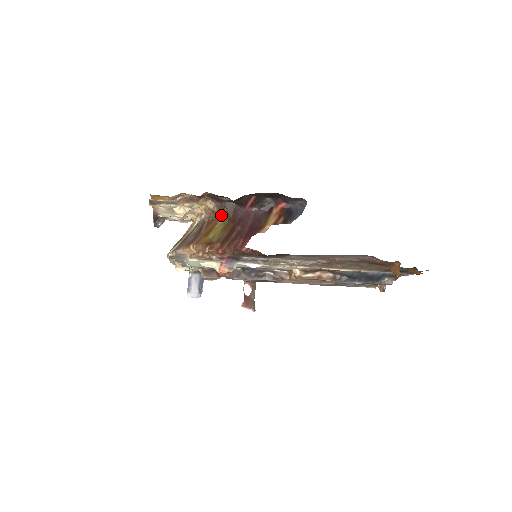
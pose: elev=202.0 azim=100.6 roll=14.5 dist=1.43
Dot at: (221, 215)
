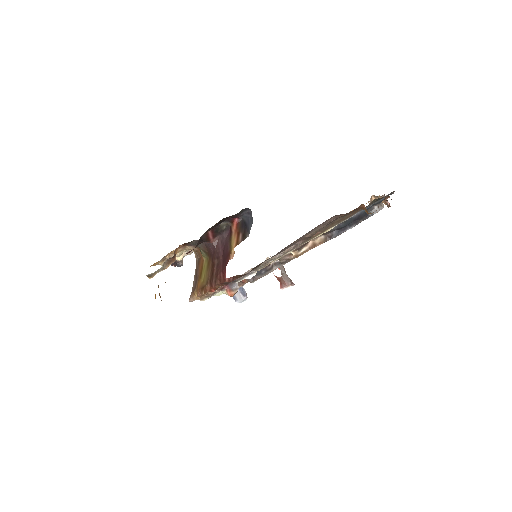
Dot at: occluded
